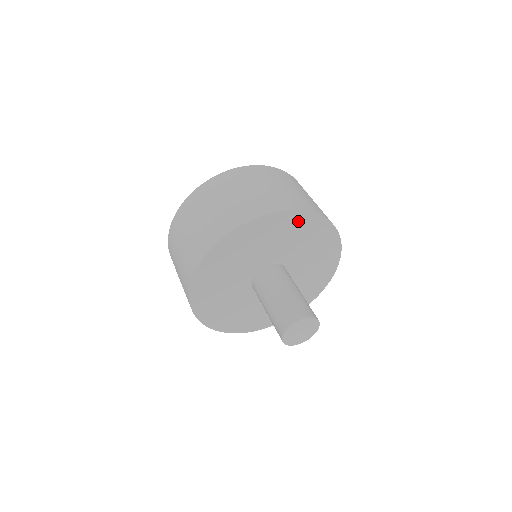
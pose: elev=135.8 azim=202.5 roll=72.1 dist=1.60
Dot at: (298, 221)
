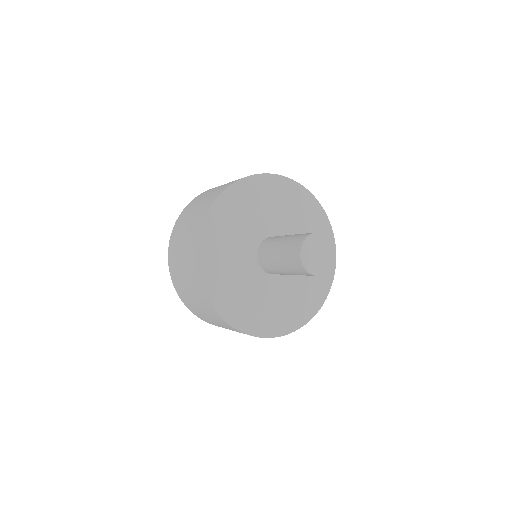
Dot at: (312, 209)
